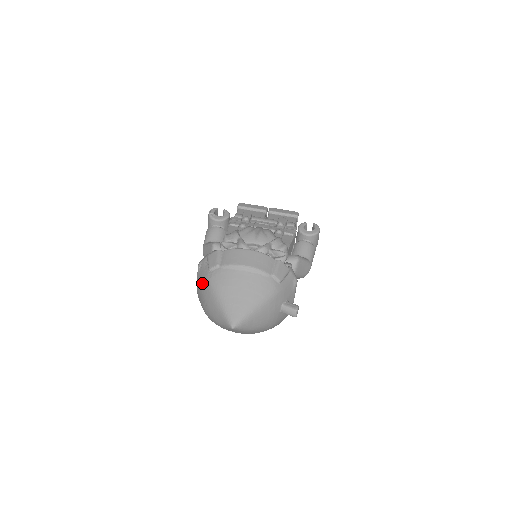
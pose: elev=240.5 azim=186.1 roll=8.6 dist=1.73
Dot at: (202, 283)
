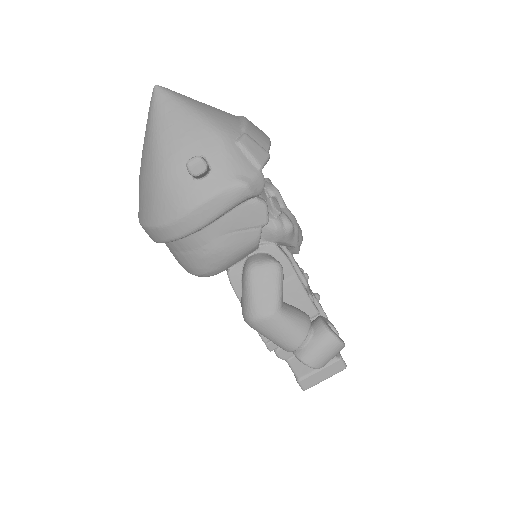
Dot at: occluded
